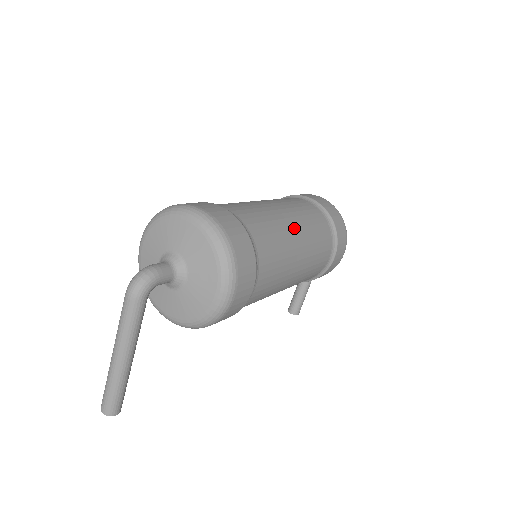
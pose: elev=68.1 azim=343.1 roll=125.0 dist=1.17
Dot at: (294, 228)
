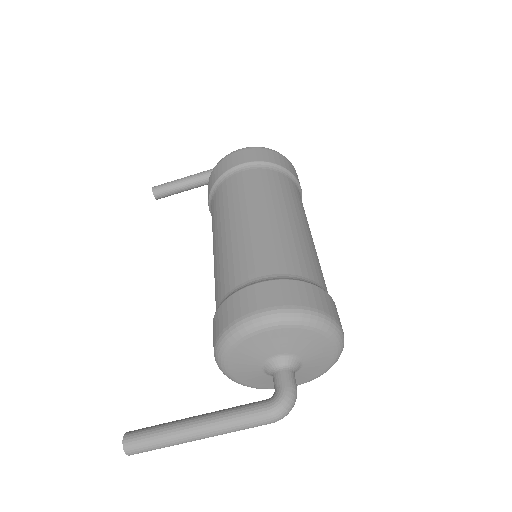
Dot at: occluded
